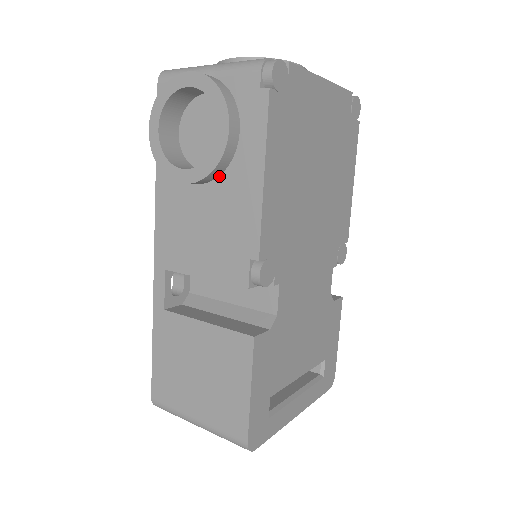
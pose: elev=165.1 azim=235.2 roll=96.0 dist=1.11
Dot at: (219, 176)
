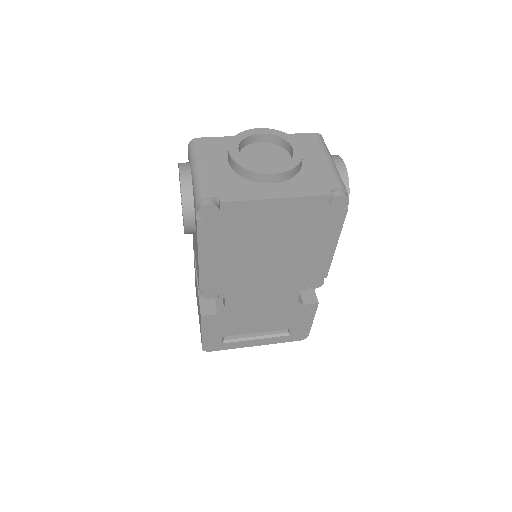
Dot at: occluded
